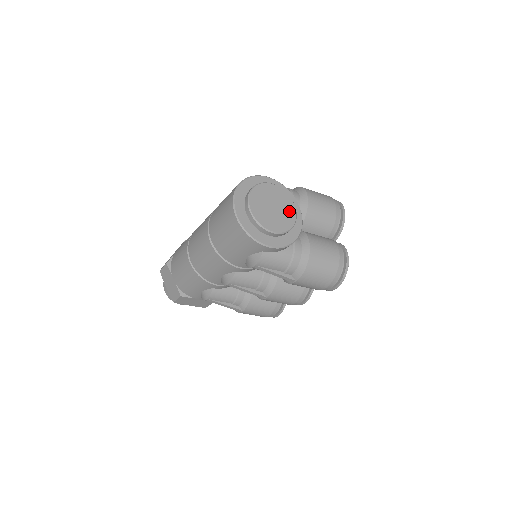
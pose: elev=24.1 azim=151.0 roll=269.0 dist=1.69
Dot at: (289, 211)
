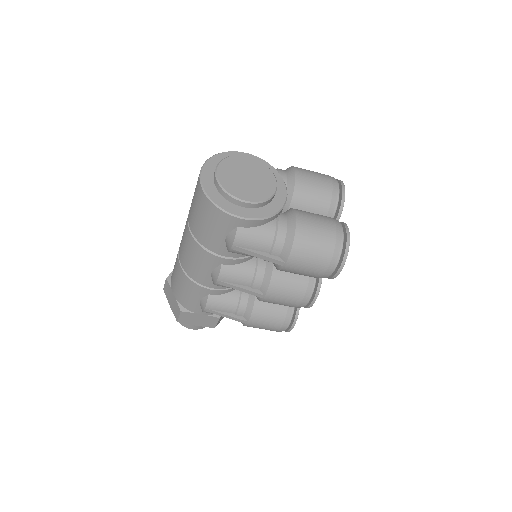
Dot at: (267, 182)
